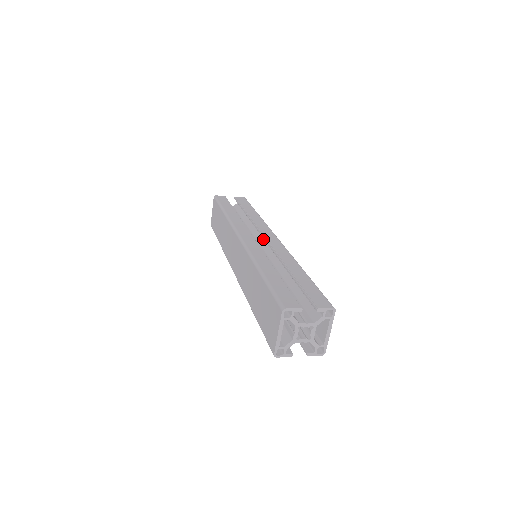
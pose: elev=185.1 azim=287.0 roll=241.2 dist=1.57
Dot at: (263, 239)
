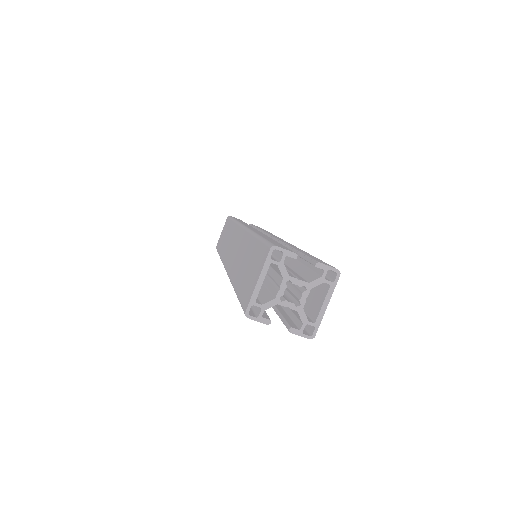
Dot at: occluded
